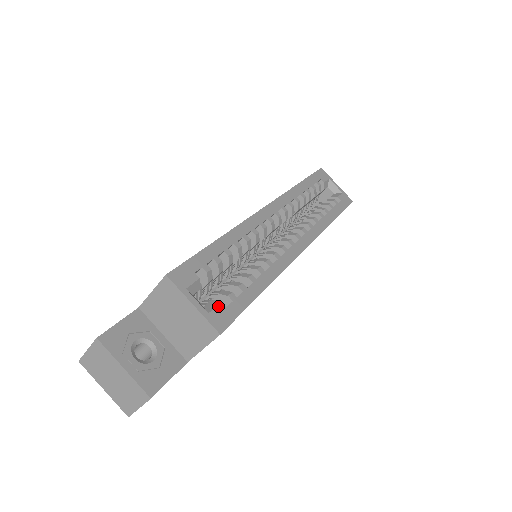
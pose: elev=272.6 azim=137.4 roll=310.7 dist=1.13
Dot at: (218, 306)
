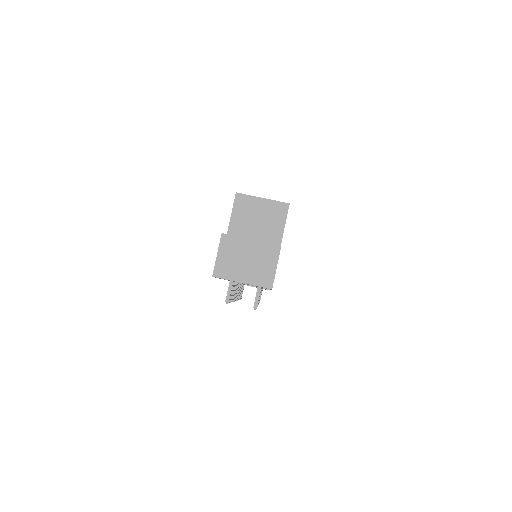
Dot at: occluded
